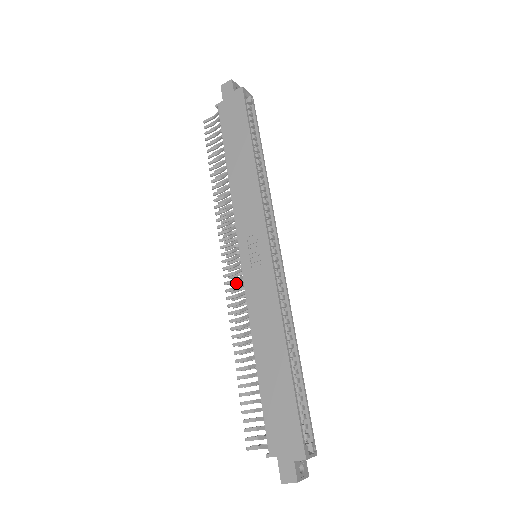
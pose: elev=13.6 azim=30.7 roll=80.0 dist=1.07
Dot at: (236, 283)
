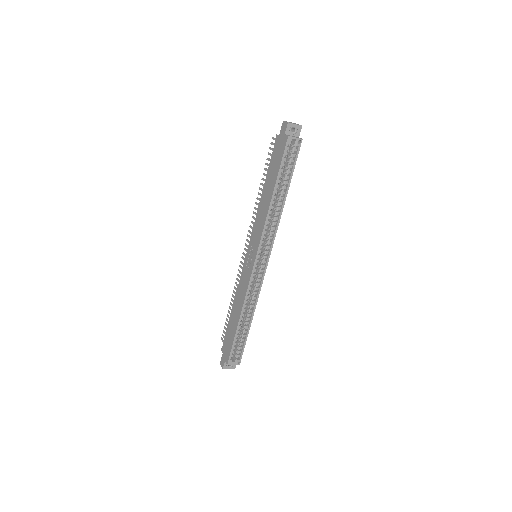
Dot at: occluded
